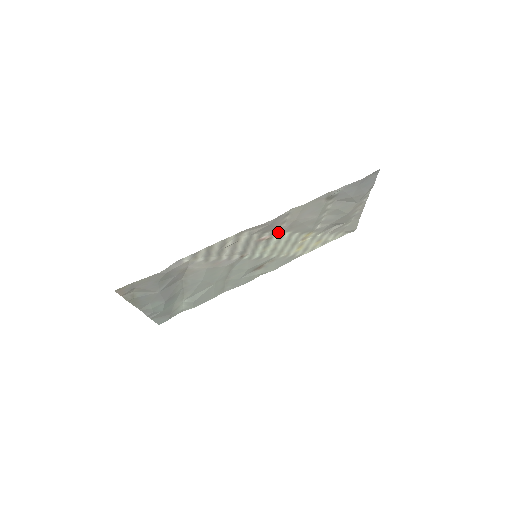
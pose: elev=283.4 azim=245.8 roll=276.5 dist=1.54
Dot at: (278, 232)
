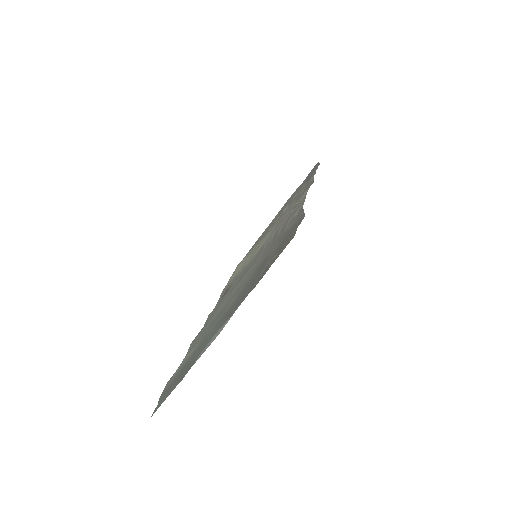
Dot at: occluded
